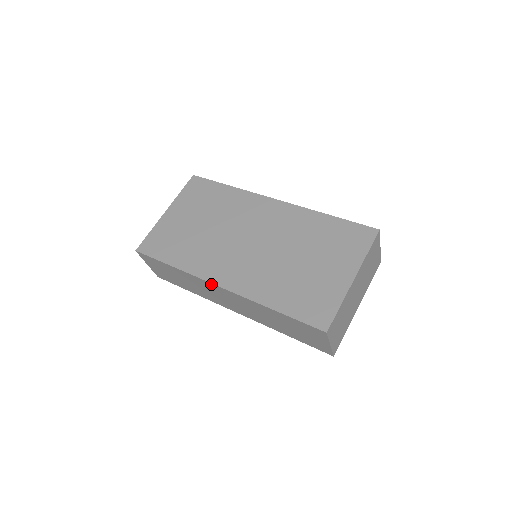
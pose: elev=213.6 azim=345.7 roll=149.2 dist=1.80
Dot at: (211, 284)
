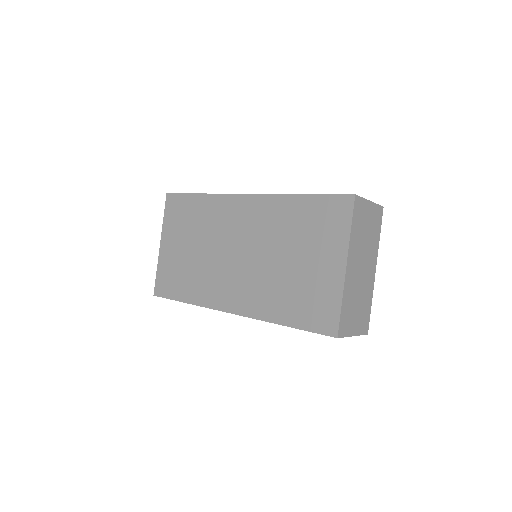
Dot at: (223, 311)
